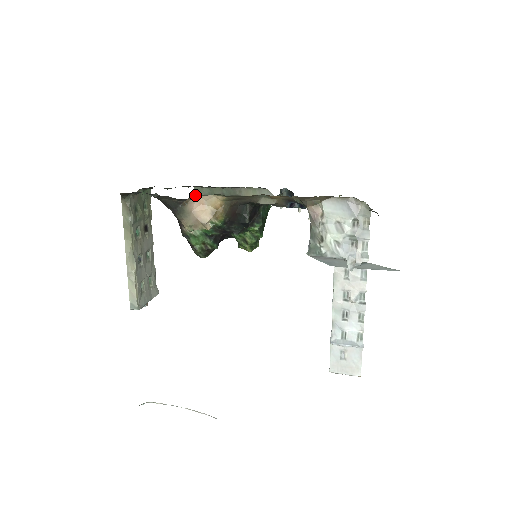
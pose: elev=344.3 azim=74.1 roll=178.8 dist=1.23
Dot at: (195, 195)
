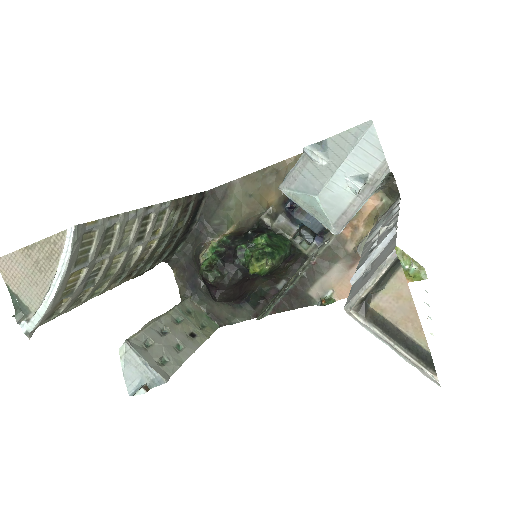
Dot at: occluded
